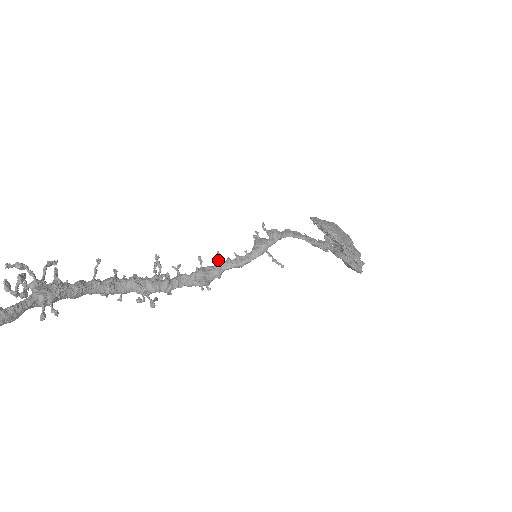
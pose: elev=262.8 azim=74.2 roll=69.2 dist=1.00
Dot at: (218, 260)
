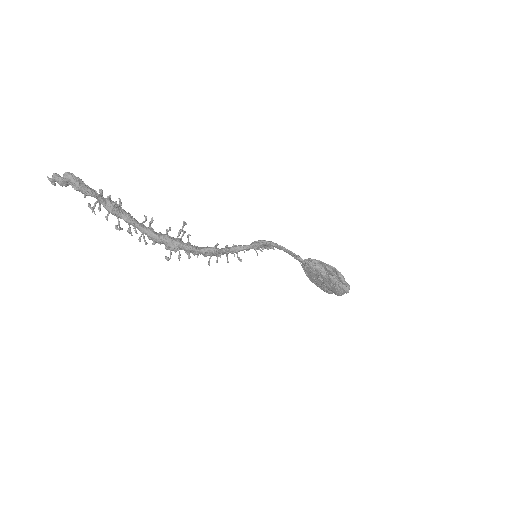
Dot at: (227, 247)
